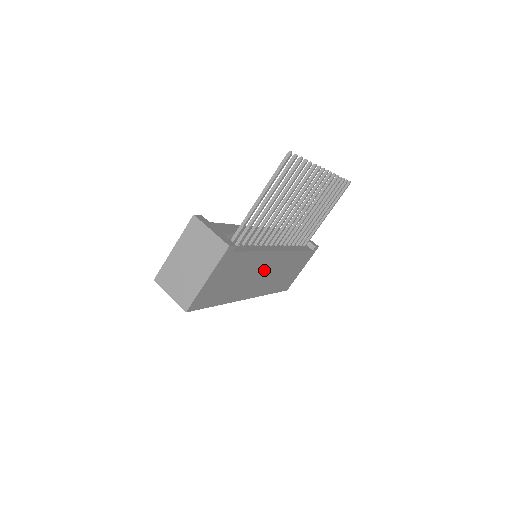
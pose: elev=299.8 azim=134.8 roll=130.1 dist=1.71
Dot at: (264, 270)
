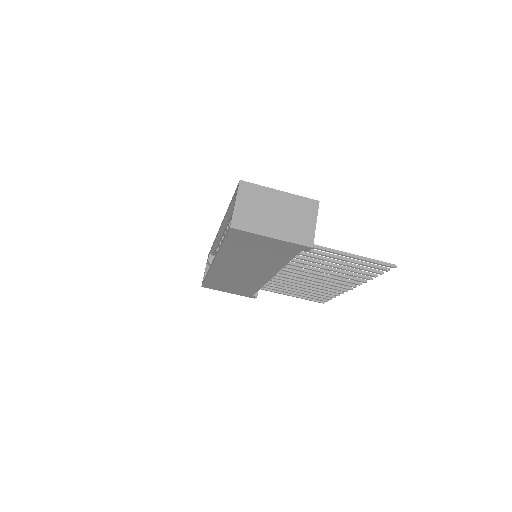
Dot at: (251, 270)
